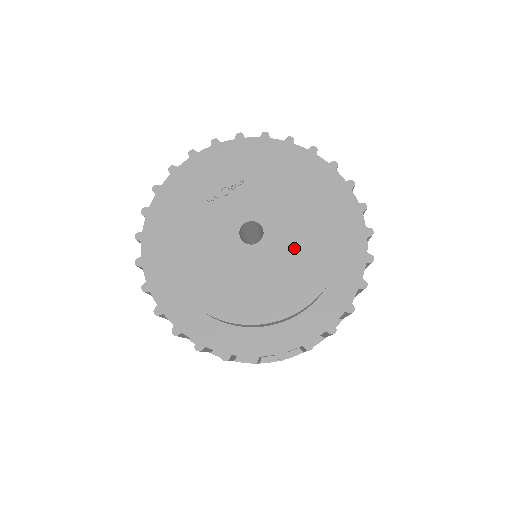
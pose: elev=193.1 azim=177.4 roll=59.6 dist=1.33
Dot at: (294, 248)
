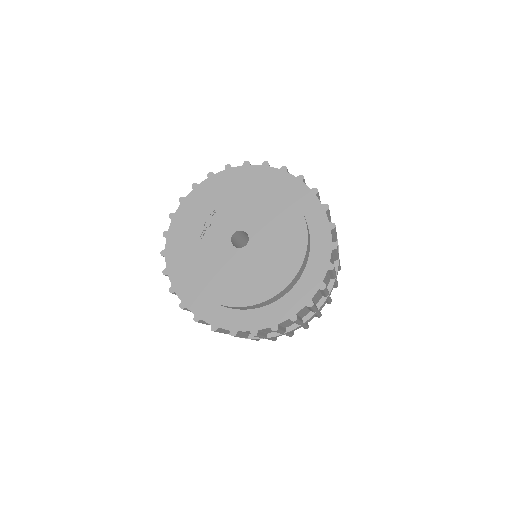
Dot at: (272, 231)
